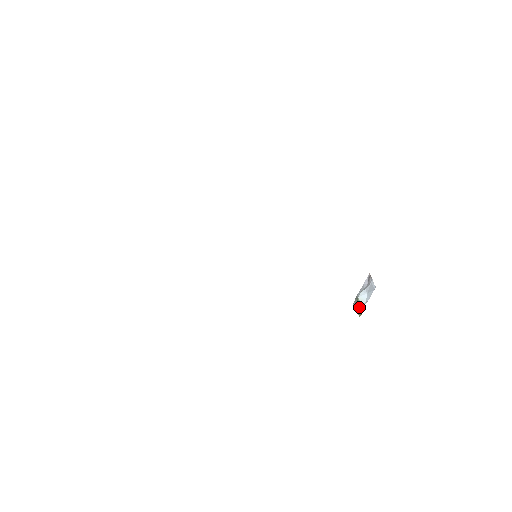
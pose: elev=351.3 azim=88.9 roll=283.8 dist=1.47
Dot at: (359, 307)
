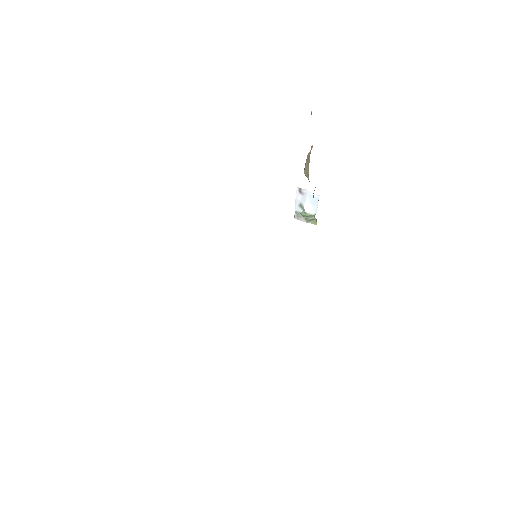
Dot at: (308, 218)
